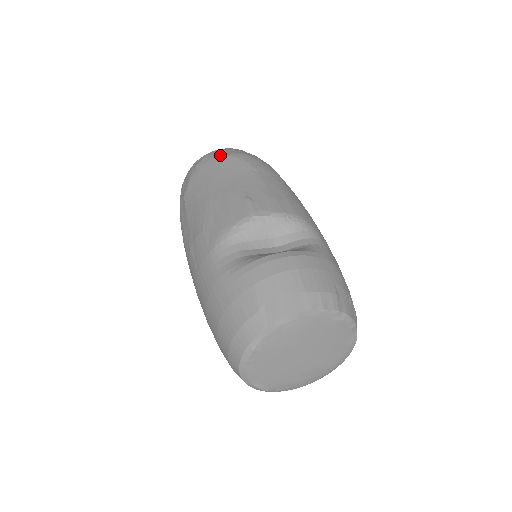
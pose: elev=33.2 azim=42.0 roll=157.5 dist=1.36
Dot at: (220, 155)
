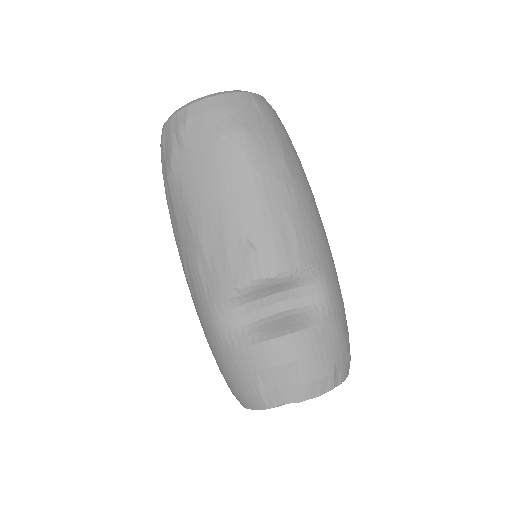
Dot at: (210, 128)
